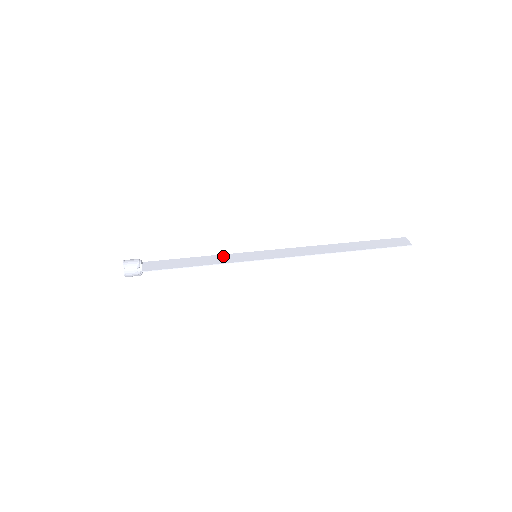
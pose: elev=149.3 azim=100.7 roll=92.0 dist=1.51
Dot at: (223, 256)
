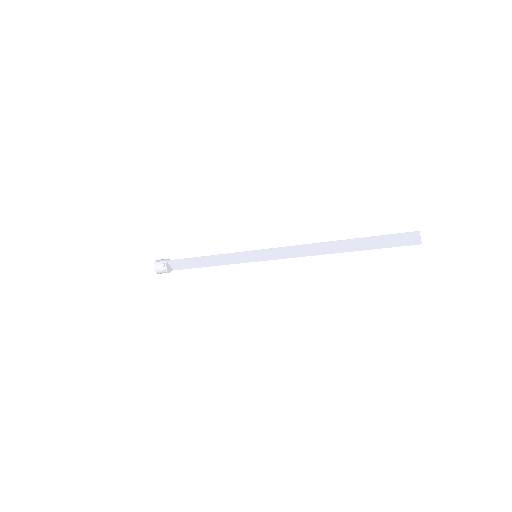
Dot at: (231, 261)
